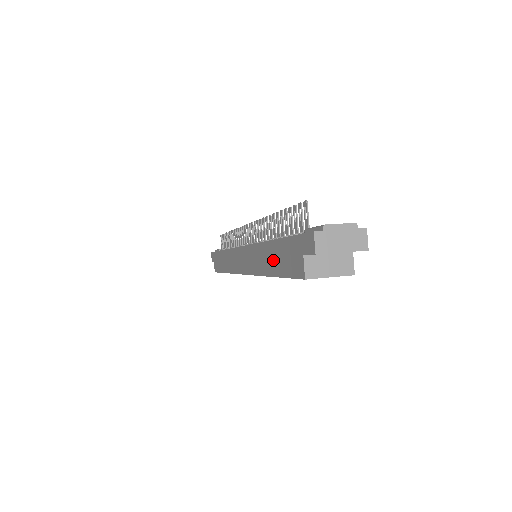
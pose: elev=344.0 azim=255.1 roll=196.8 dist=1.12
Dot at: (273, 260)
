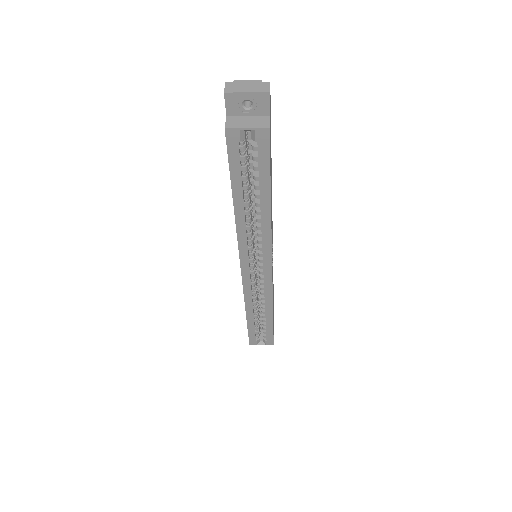
Dot at: occluded
